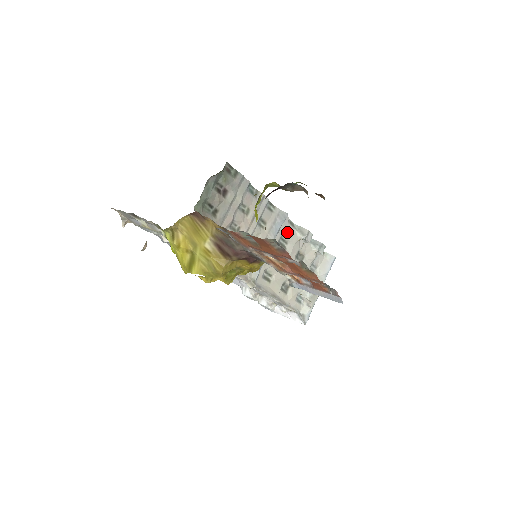
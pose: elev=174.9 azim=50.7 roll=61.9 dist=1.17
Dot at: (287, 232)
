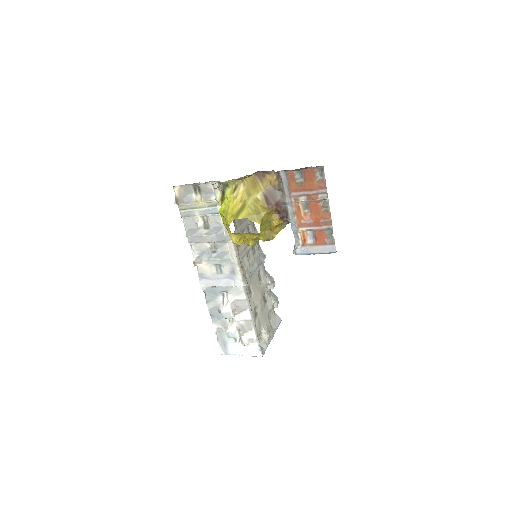
Dot at: (263, 271)
